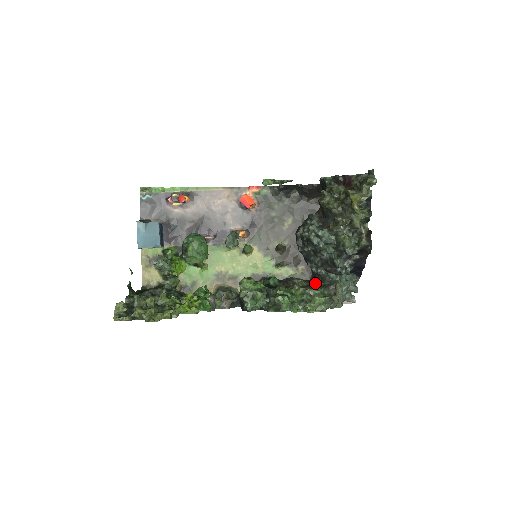
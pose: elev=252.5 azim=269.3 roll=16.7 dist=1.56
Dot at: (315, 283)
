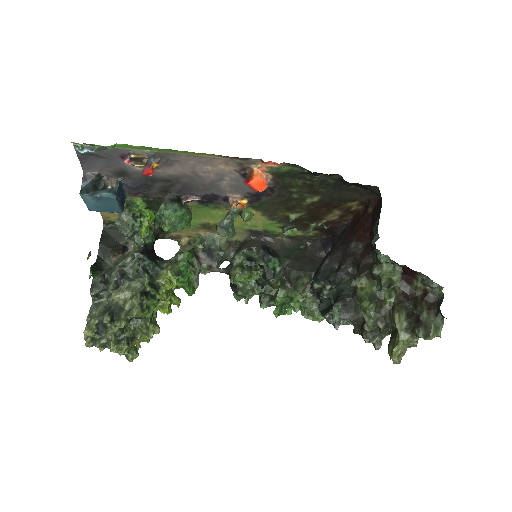
Dot at: occluded
